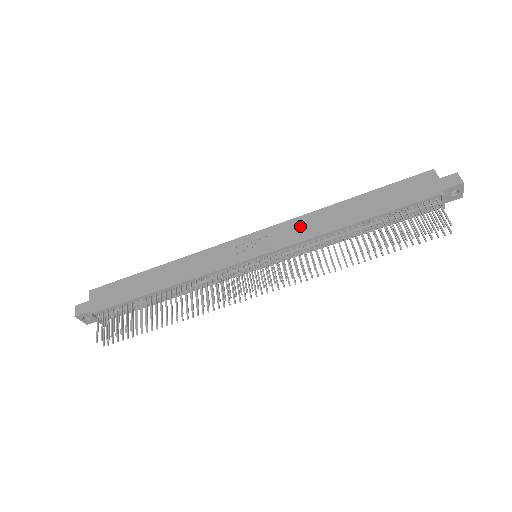
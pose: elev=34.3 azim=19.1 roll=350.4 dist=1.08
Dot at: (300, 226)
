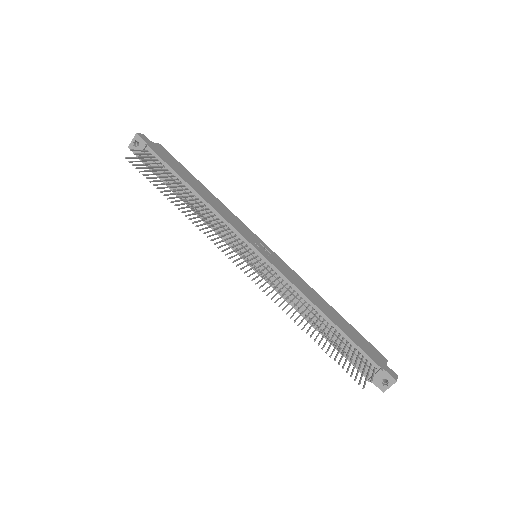
Dot at: (297, 279)
